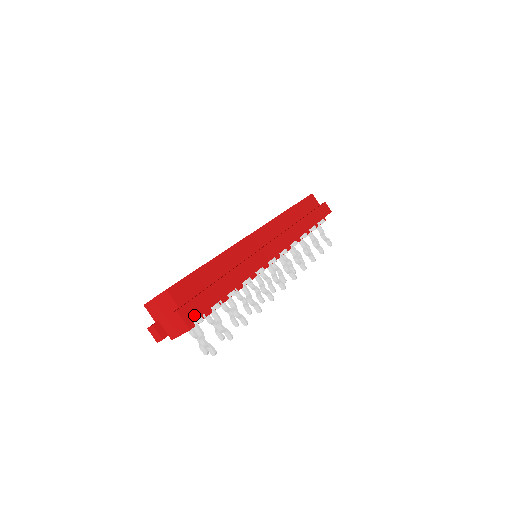
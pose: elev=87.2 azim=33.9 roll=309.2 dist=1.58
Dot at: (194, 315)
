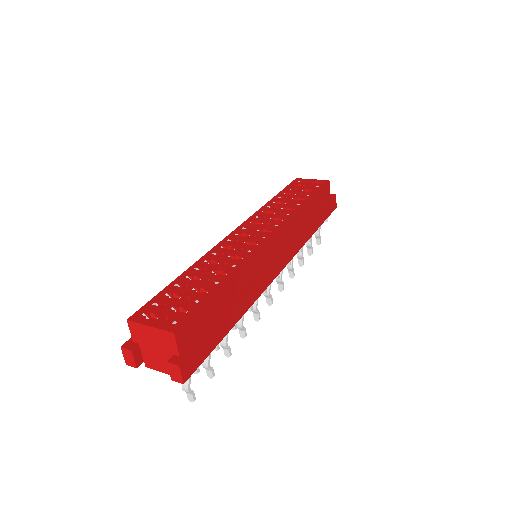
Dot at: (193, 367)
